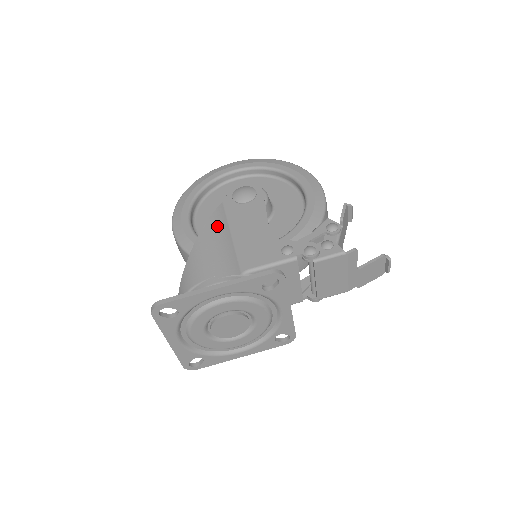
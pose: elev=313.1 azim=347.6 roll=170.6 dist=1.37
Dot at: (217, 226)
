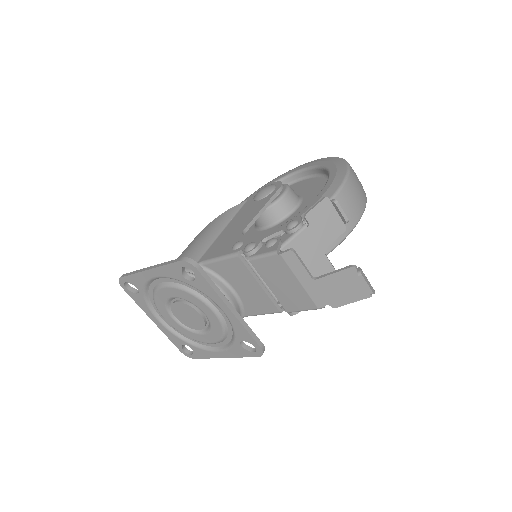
Dot at: (220, 221)
